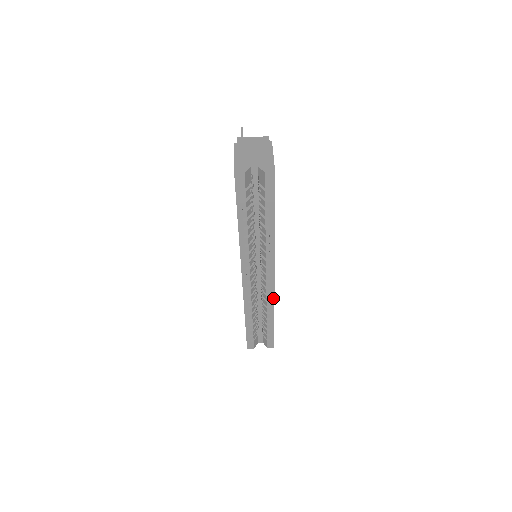
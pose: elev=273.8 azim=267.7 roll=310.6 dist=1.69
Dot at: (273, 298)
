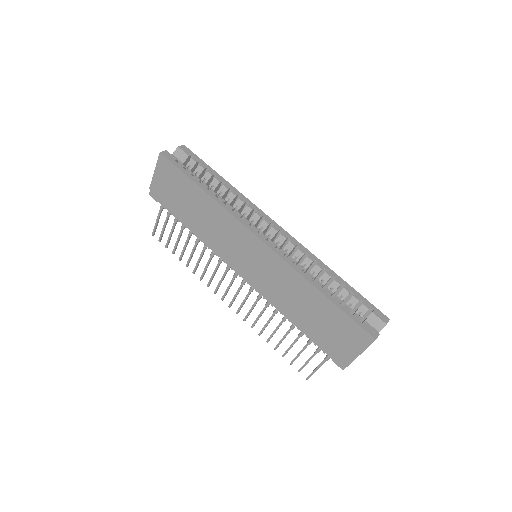
Dot at: (305, 249)
